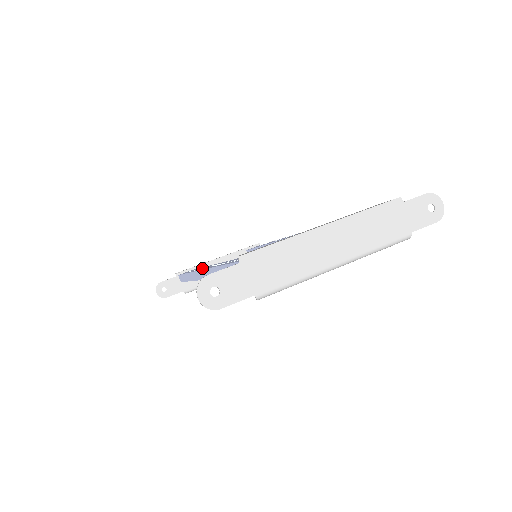
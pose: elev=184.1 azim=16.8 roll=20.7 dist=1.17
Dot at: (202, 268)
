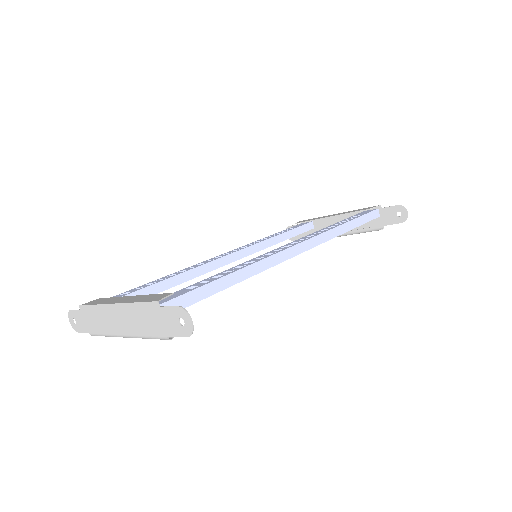
Dot at: (237, 249)
